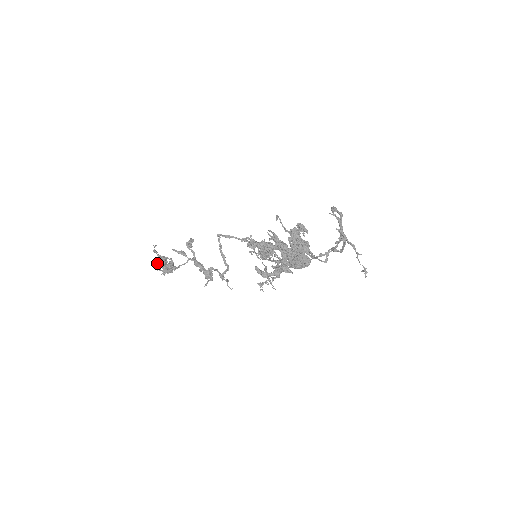
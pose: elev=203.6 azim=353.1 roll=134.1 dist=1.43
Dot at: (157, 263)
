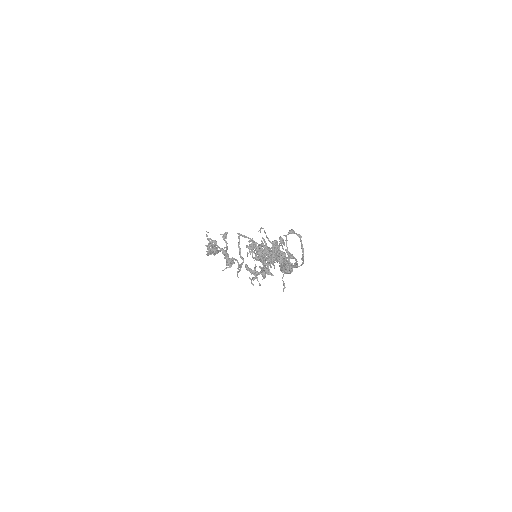
Dot at: (206, 245)
